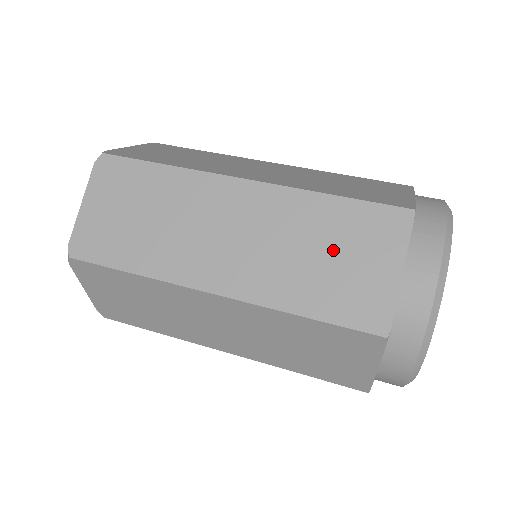
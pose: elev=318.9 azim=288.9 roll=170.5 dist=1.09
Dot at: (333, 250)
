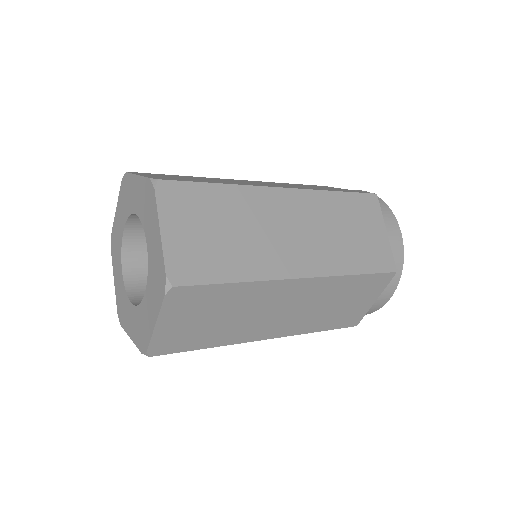
Dot at: (353, 227)
